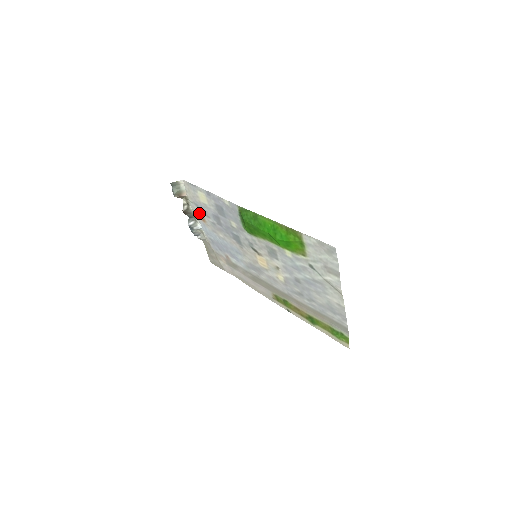
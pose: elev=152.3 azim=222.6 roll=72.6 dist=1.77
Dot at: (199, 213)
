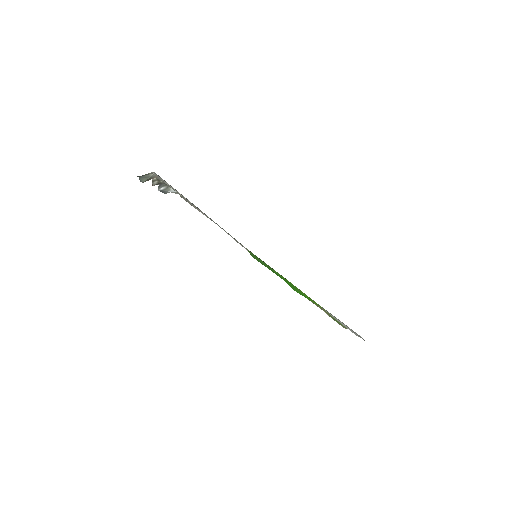
Dot at: occluded
